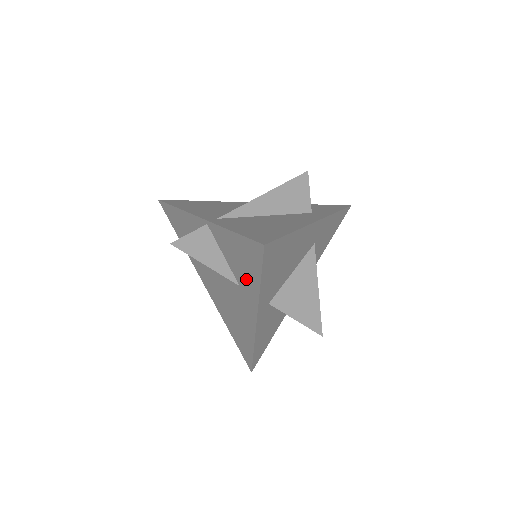
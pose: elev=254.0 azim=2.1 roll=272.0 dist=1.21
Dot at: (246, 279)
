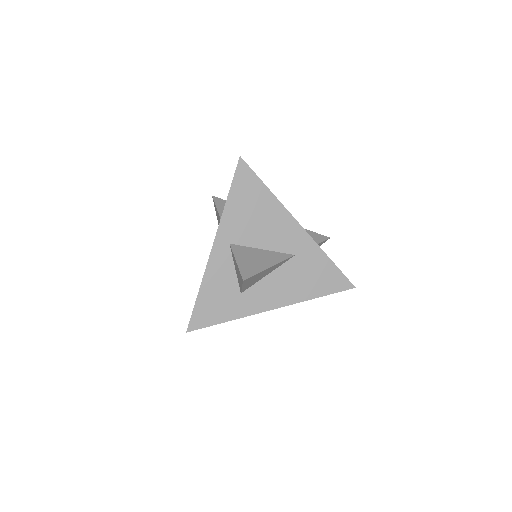
Dot at: occluded
